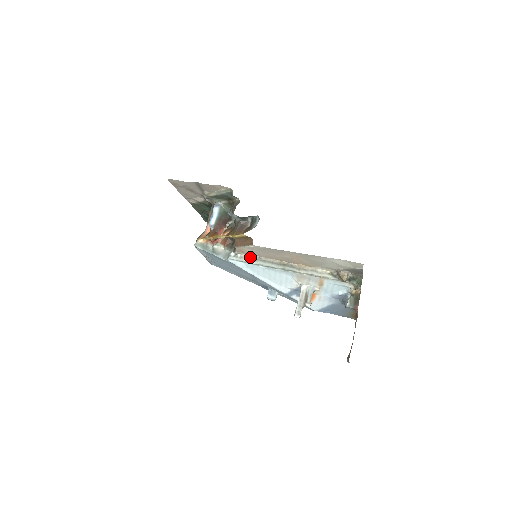
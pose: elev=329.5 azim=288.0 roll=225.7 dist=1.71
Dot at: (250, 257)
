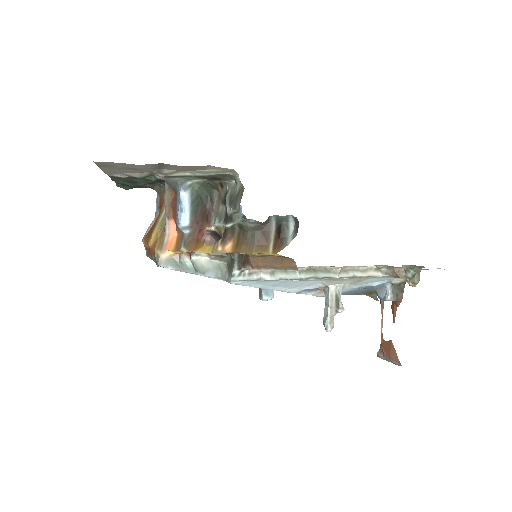
Dot at: (264, 270)
